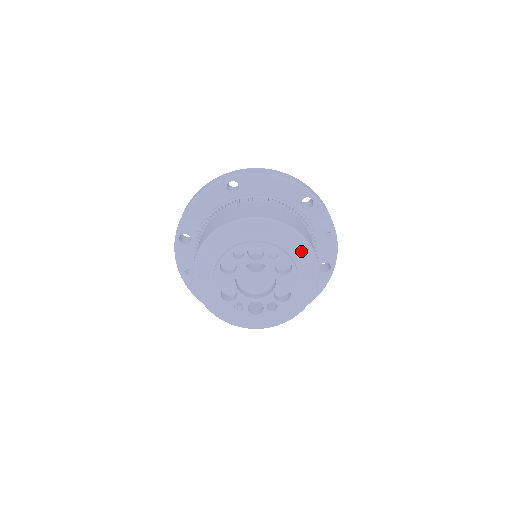
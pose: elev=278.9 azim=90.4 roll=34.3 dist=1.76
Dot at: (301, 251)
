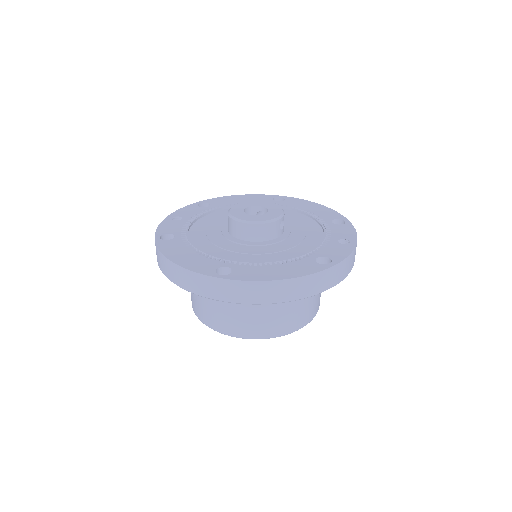
Dot at: occluded
